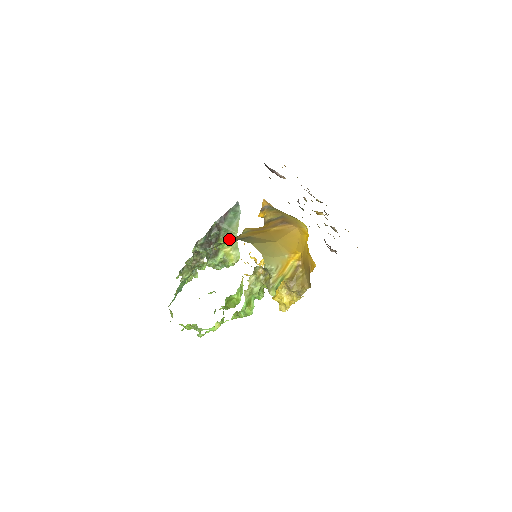
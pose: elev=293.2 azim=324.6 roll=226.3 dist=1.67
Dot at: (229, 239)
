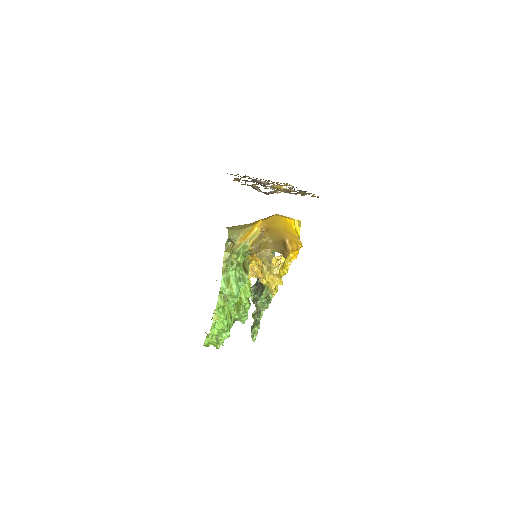
Dot at: occluded
